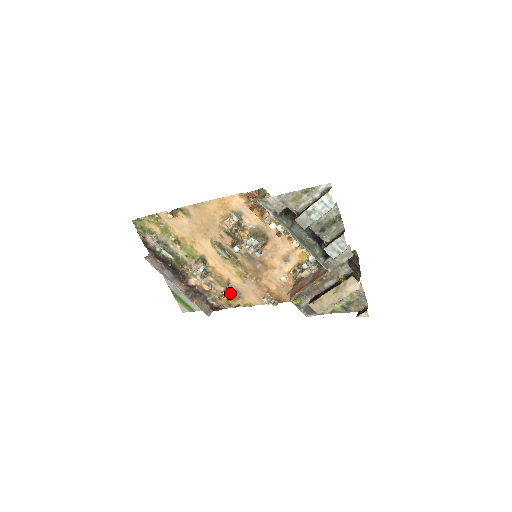
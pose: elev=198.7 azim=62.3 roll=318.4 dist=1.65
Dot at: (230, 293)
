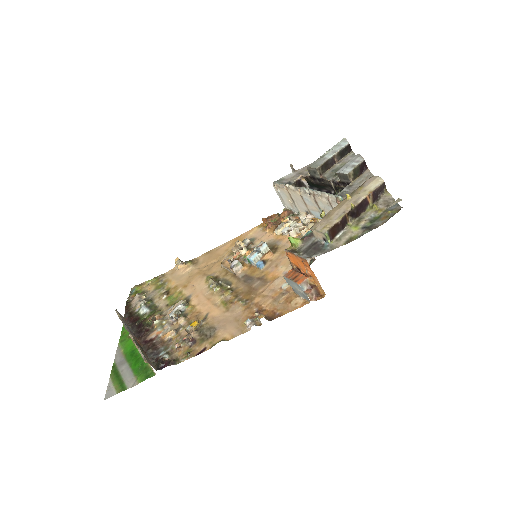
Dot at: (199, 334)
